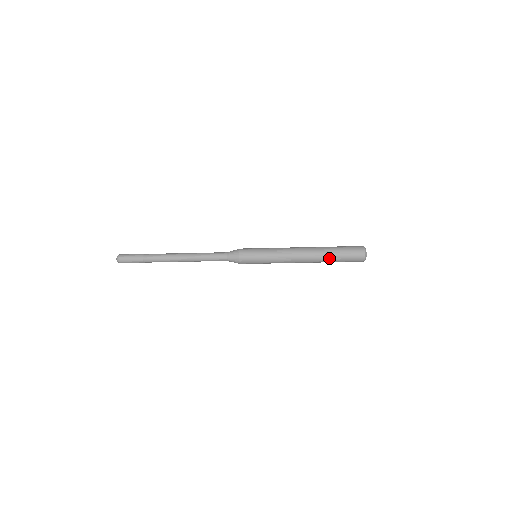
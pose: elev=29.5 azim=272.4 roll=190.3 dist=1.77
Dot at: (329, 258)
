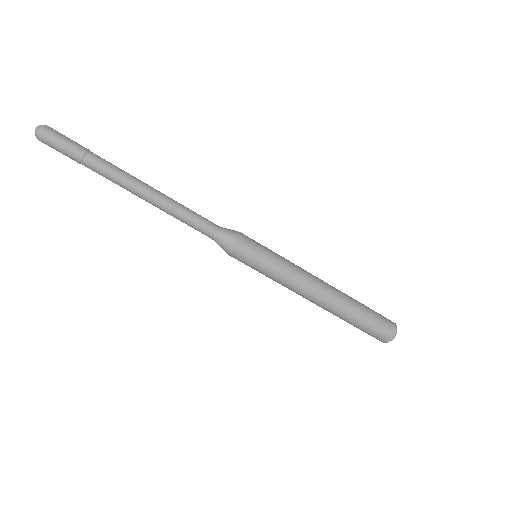
Dot at: (354, 309)
